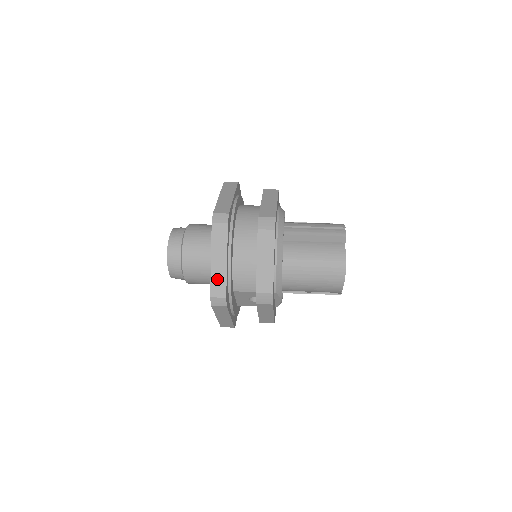
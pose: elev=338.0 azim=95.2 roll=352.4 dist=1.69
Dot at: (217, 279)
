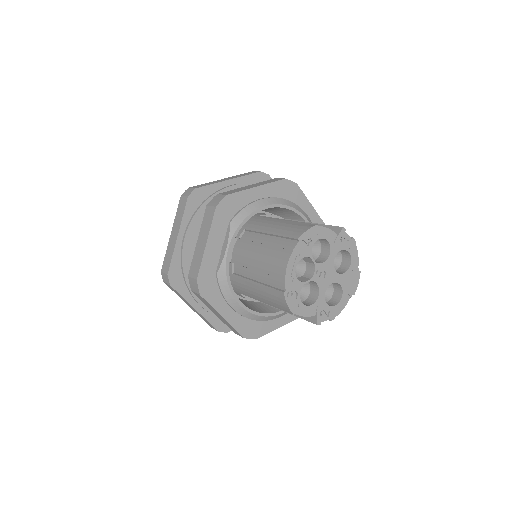
Dot at: occluded
